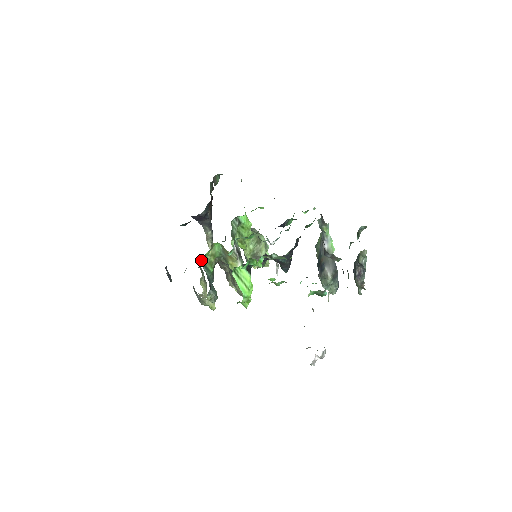
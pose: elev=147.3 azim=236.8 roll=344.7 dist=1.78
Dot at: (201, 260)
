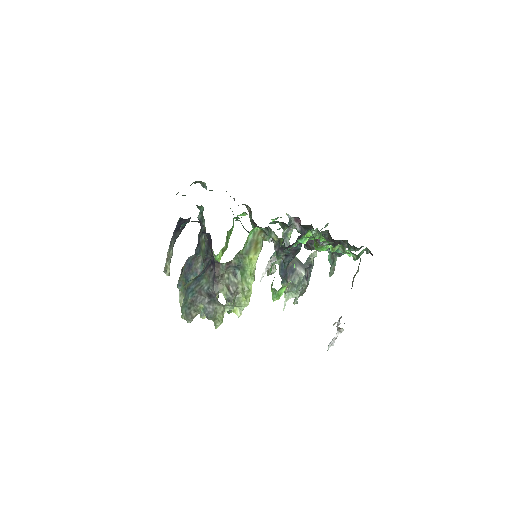
Dot at: occluded
